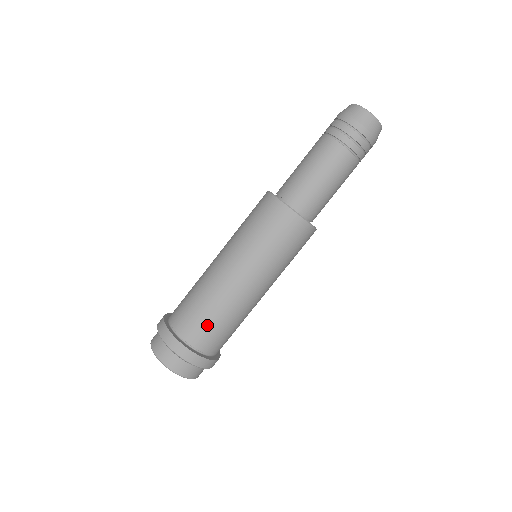
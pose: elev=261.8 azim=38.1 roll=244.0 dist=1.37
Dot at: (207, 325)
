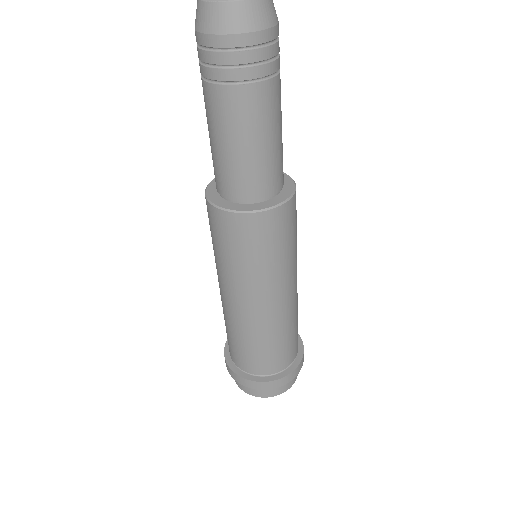
Dot at: (240, 350)
